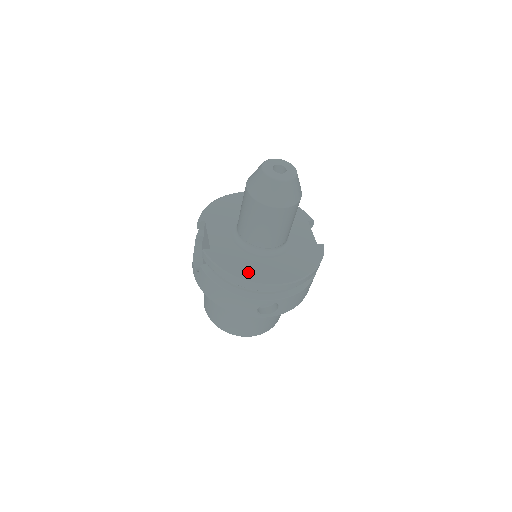
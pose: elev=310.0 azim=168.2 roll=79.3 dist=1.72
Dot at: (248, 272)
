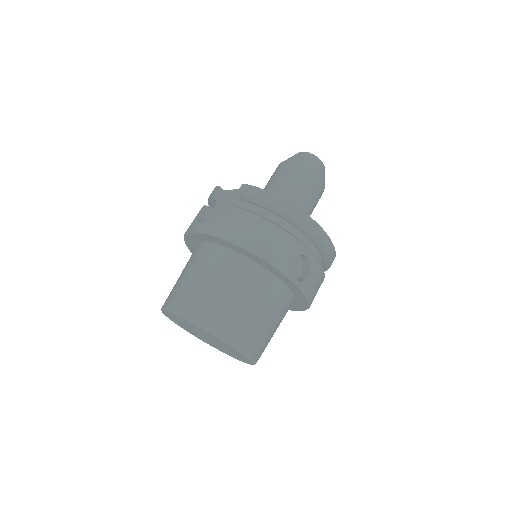
Dot at: occluded
